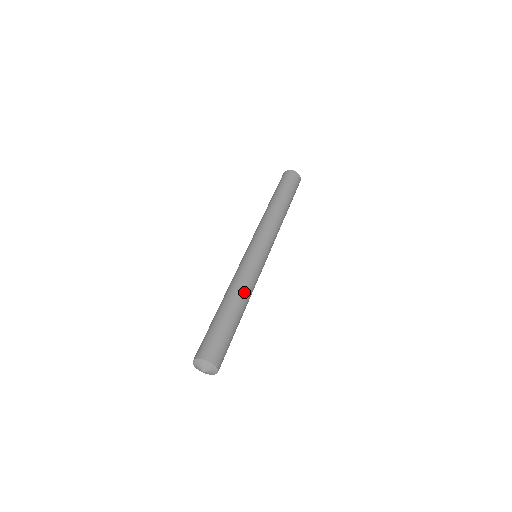
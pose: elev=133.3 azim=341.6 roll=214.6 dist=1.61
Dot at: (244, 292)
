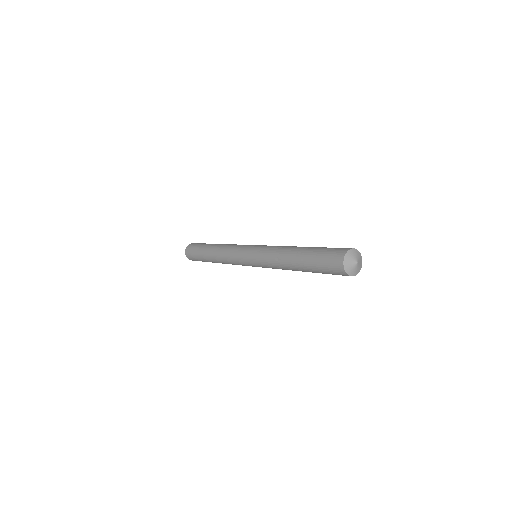
Dot at: occluded
